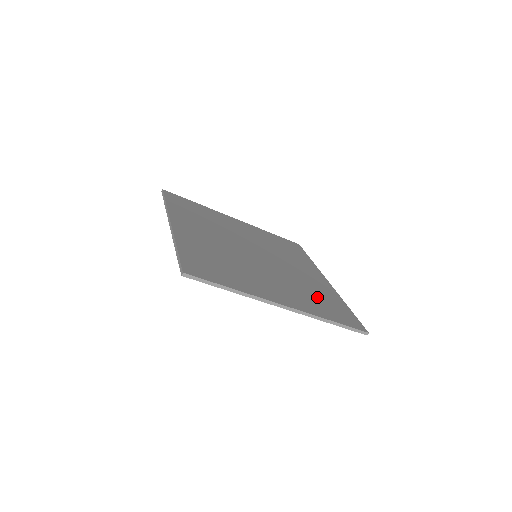
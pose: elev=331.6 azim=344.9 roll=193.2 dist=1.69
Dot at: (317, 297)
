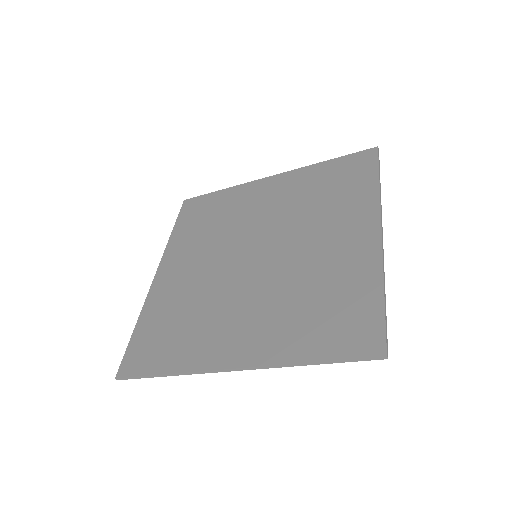
Dot at: (316, 304)
